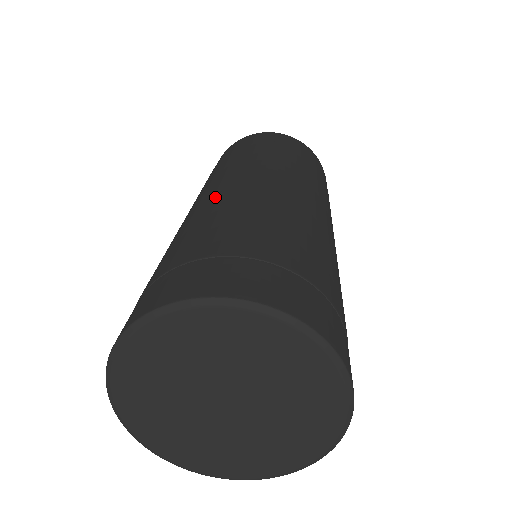
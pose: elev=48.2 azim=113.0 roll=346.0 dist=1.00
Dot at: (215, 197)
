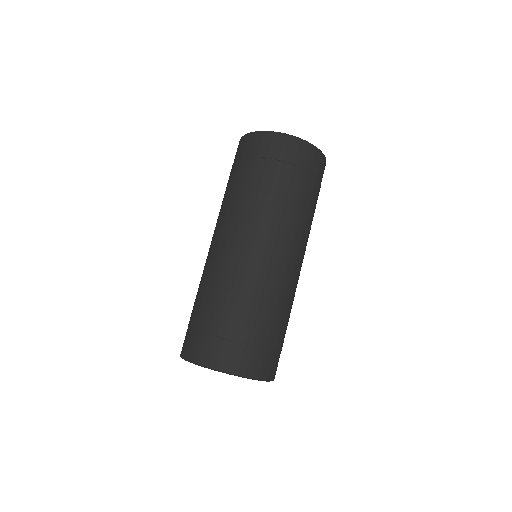
Dot at: (216, 257)
